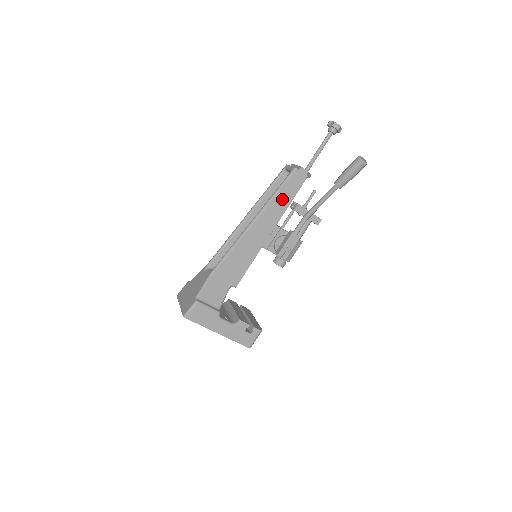
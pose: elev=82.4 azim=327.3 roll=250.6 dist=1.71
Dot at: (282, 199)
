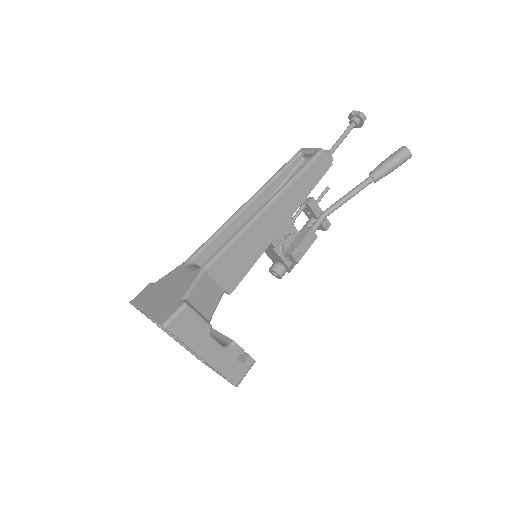
Dot at: (303, 184)
